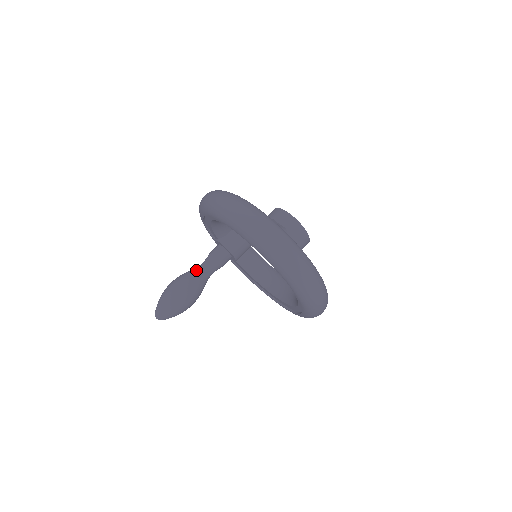
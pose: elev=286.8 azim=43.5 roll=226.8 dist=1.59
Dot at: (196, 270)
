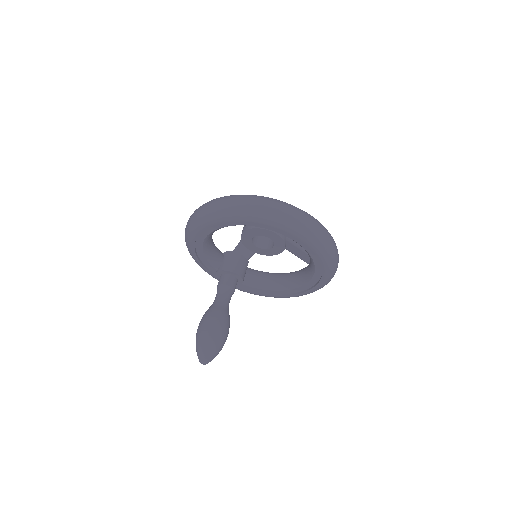
Dot at: (214, 303)
